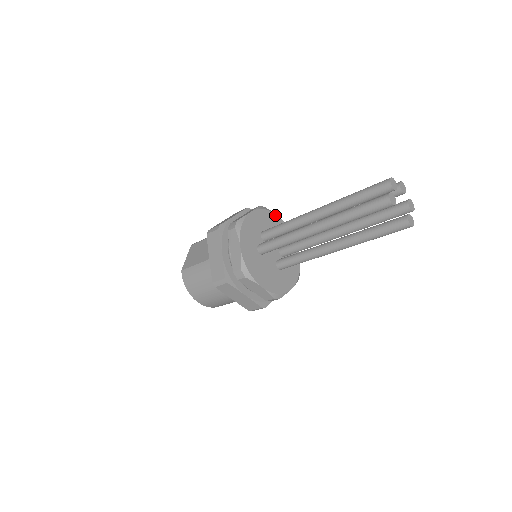
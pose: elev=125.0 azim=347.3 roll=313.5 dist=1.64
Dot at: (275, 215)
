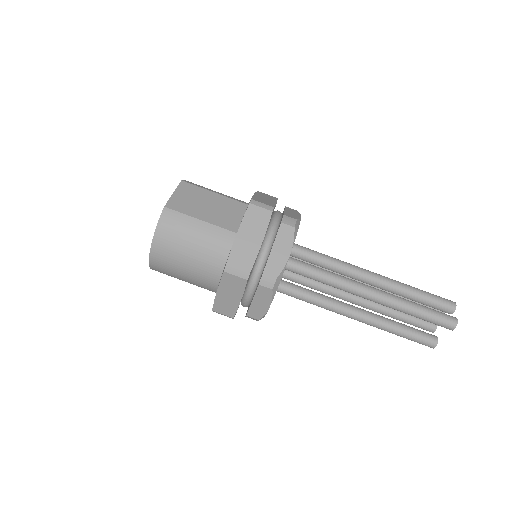
Dot at: occluded
